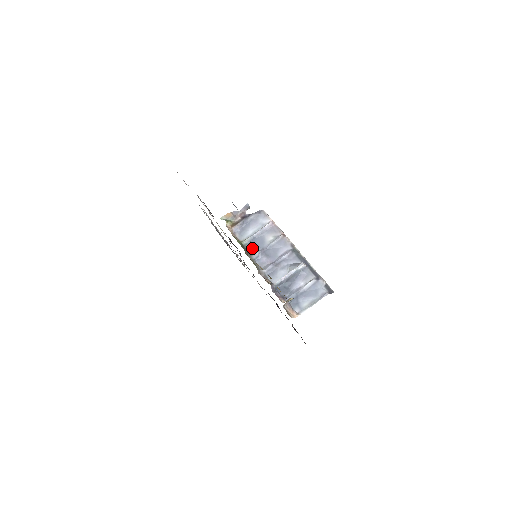
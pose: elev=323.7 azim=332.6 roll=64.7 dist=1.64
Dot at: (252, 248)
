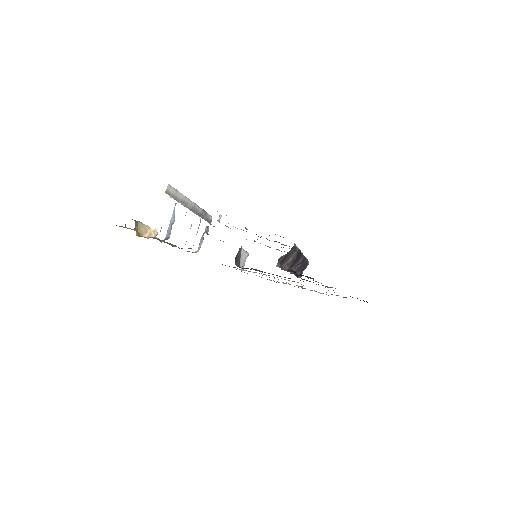
Dot at: occluded
